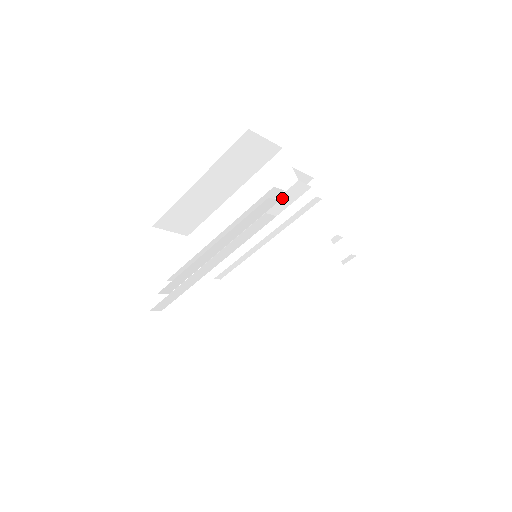
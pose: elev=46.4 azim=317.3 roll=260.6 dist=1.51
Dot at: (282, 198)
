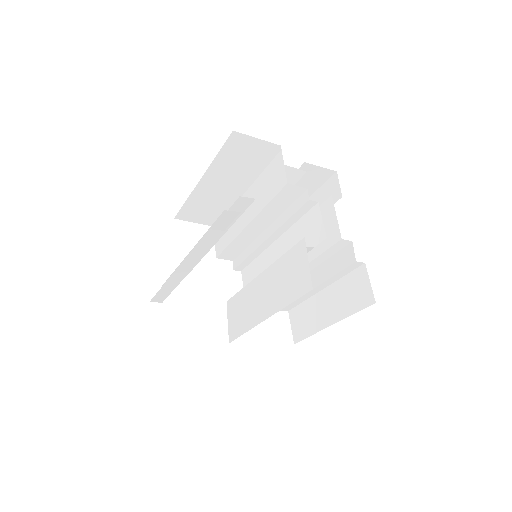
Dot at: (277, 199)
